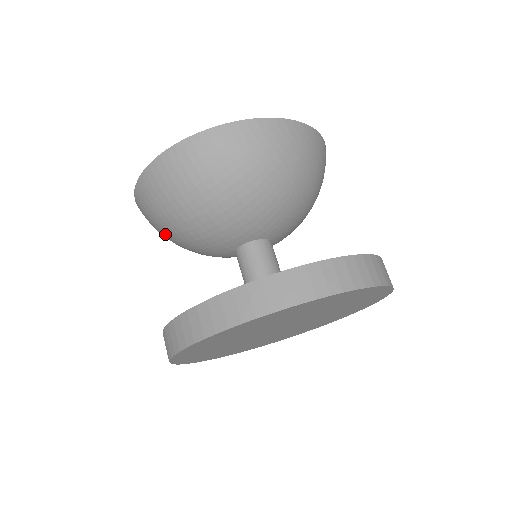
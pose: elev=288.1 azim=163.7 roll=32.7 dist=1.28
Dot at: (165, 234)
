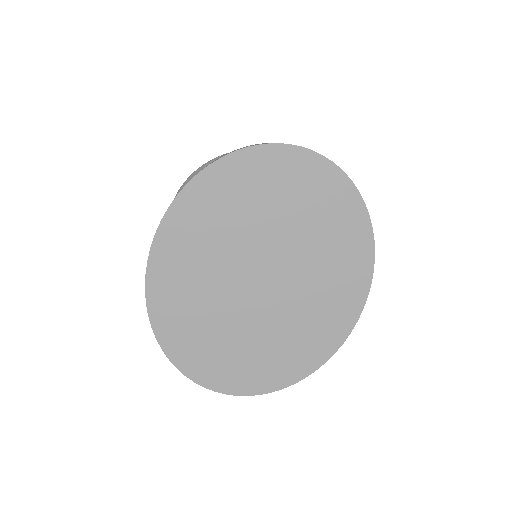
Dot at: occluded
